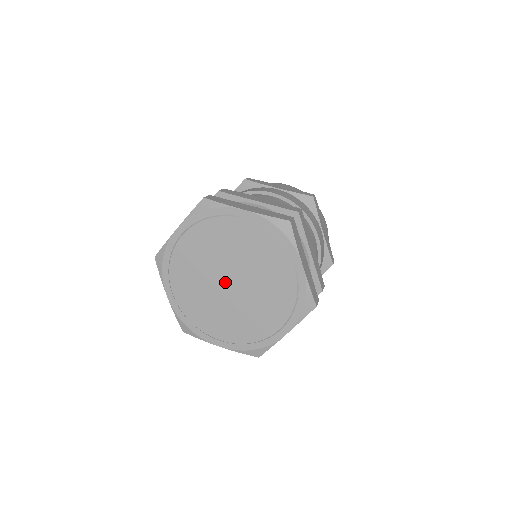
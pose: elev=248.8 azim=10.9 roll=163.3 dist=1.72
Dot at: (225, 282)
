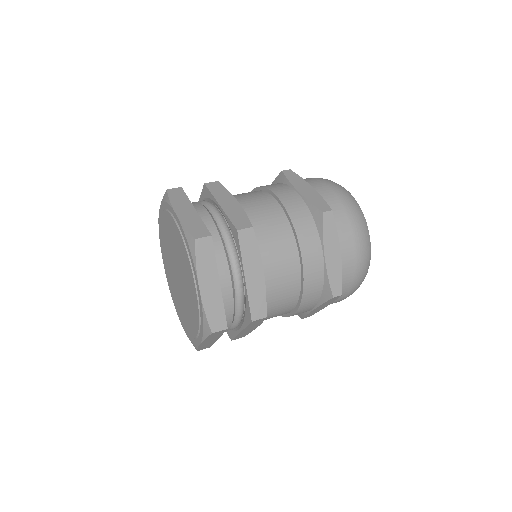
Dot at: (177, 277)
